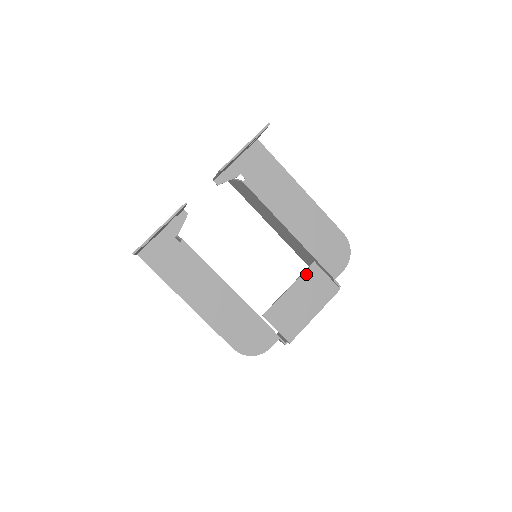
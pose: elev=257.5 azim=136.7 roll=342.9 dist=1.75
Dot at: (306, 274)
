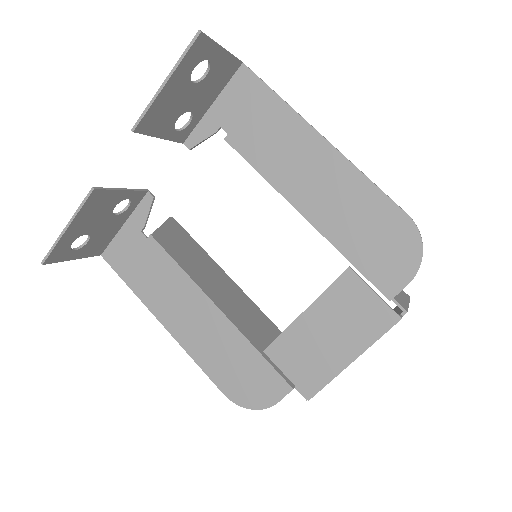
Dot at: (334, 288)
